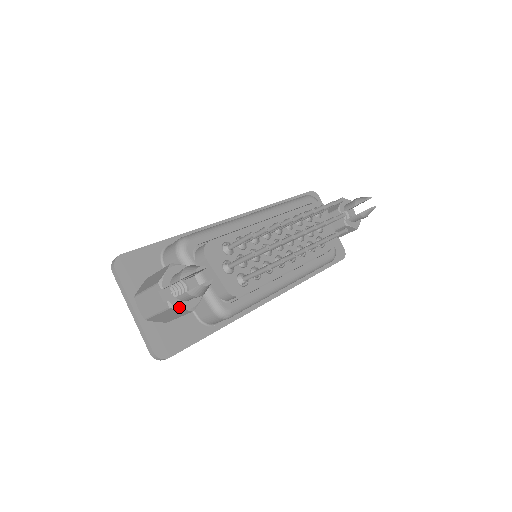
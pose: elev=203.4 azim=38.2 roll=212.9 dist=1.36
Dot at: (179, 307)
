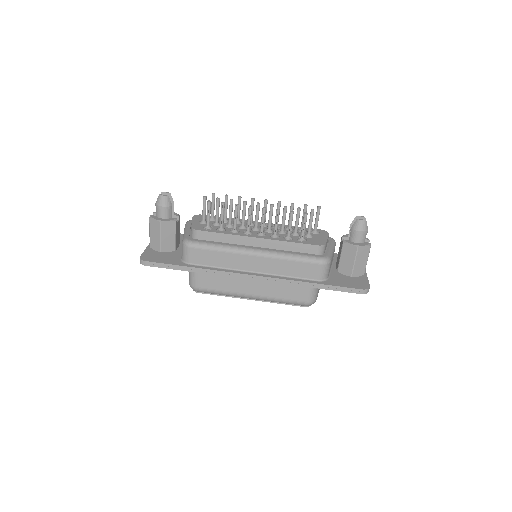
Dot at: (154, 218)
